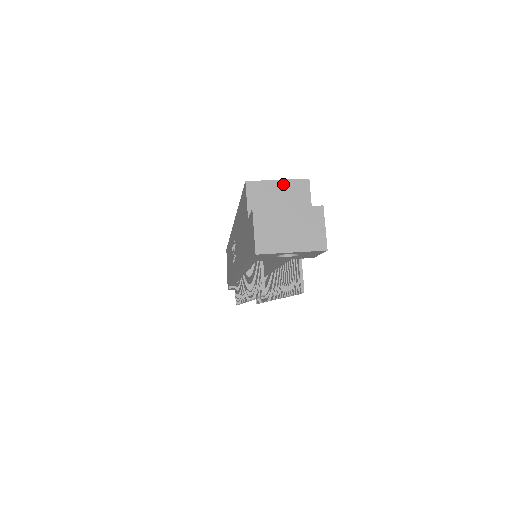
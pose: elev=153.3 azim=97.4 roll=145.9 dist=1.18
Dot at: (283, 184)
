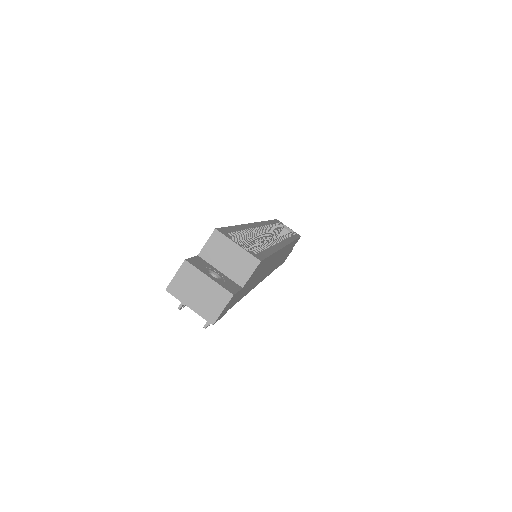
Dot at: (239, 251)
